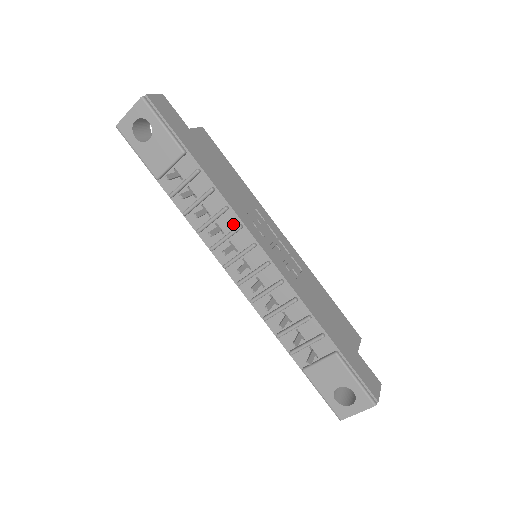
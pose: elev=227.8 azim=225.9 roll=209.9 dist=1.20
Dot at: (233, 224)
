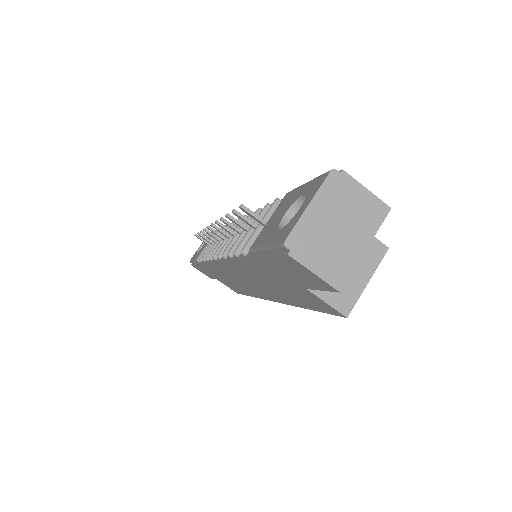
Dot at: occluded
